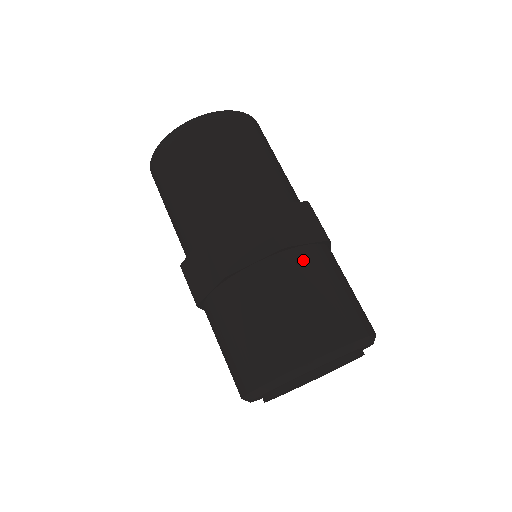
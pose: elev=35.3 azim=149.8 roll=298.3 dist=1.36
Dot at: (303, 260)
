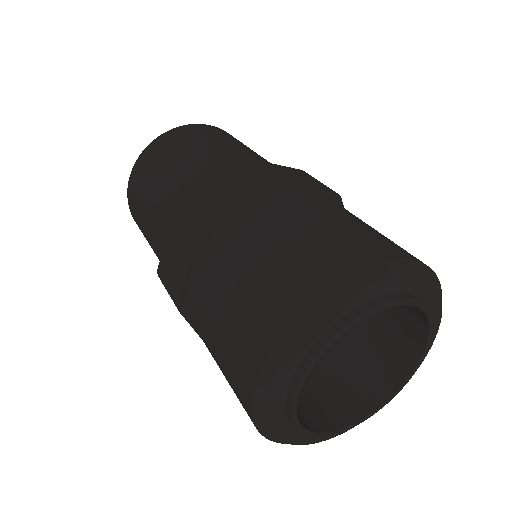
Dot at: (232, 232)
